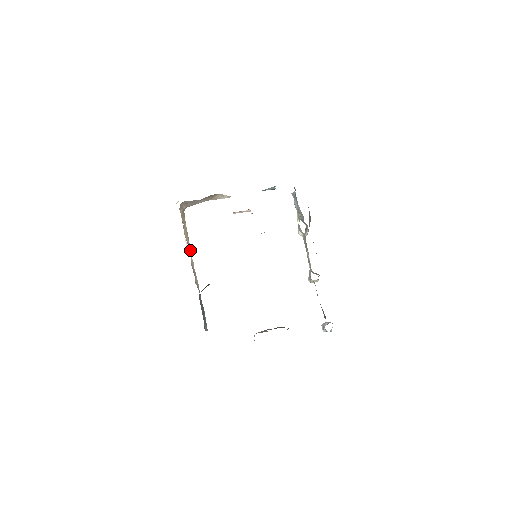
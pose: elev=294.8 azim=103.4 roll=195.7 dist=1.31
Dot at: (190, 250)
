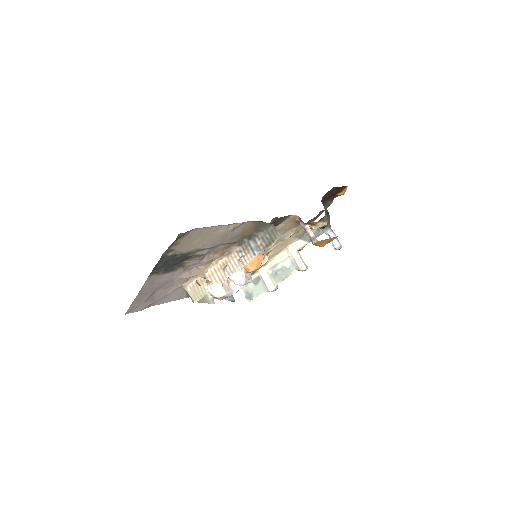
Dot at: (220, 278)
